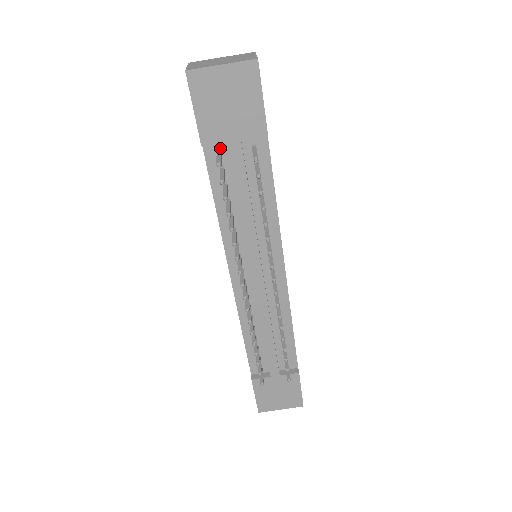
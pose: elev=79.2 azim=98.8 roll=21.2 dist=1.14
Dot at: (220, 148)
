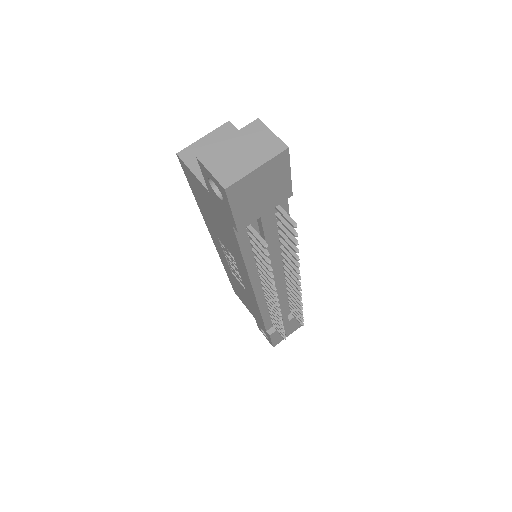
Dot at: occluded
